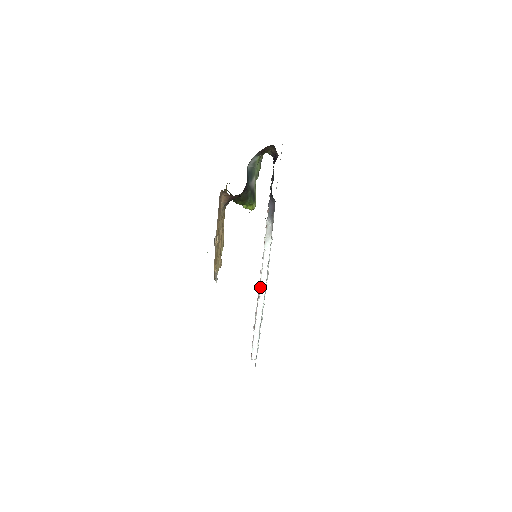
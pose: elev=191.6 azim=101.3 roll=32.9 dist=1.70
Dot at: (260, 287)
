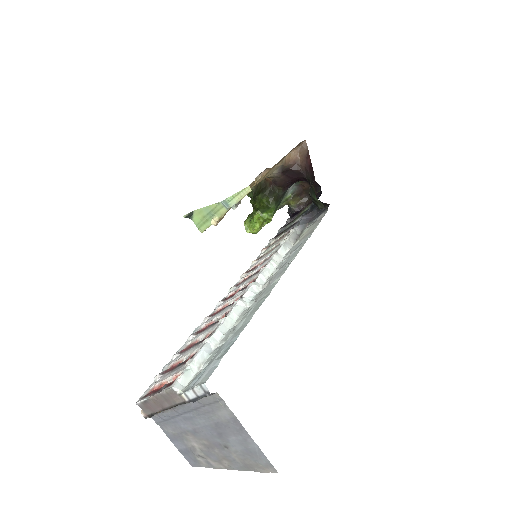
Dot at: (253, 284)
